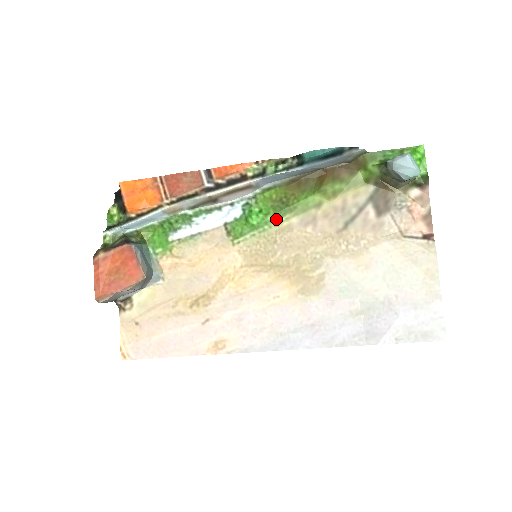
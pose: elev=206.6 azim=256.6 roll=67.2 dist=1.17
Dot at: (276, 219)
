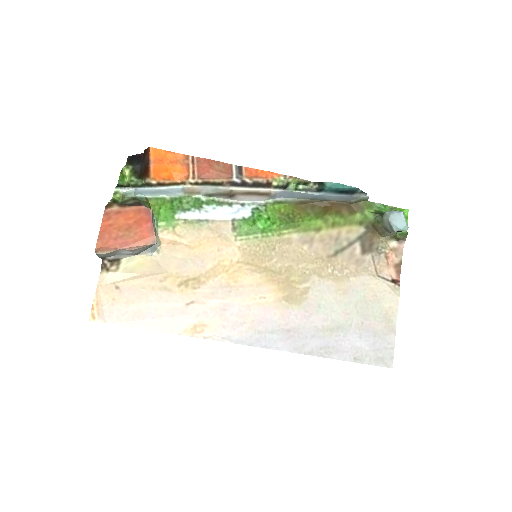
Dot at: (280, 230)
